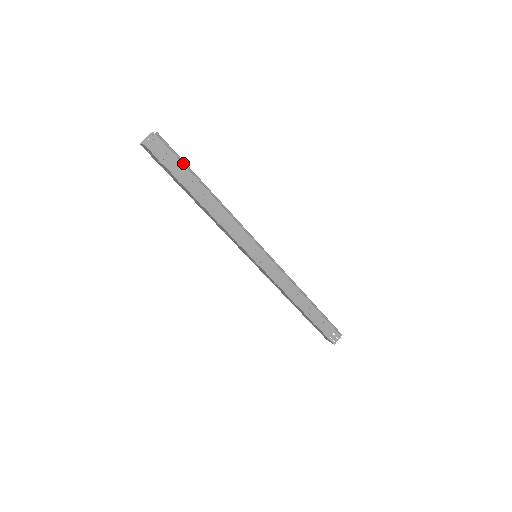
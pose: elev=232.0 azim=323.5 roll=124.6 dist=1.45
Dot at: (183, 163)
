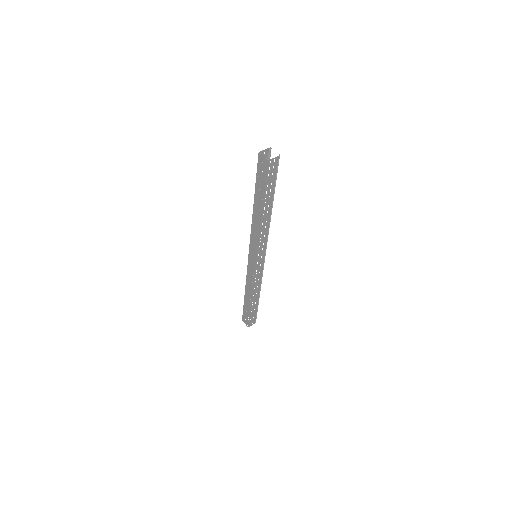
Dot at: (275, 182)
